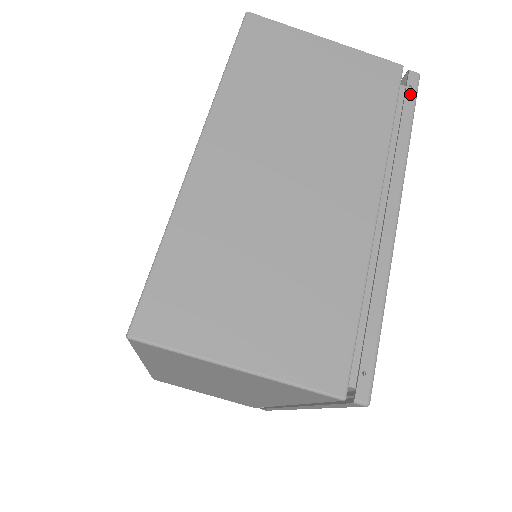
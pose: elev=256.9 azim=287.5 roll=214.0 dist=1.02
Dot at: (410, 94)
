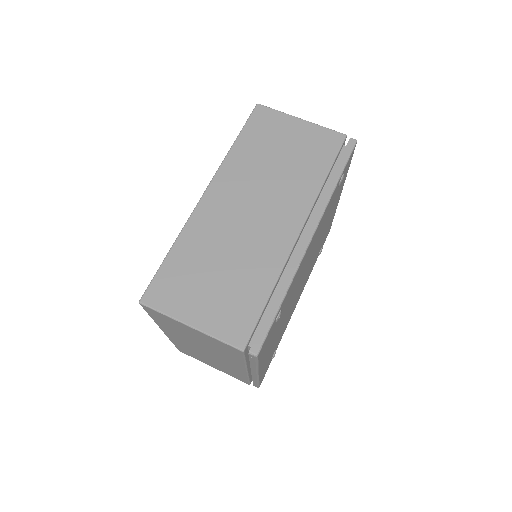
Dot at: occluded
